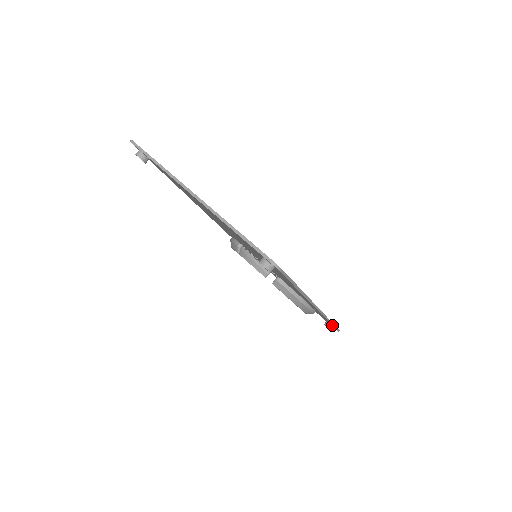
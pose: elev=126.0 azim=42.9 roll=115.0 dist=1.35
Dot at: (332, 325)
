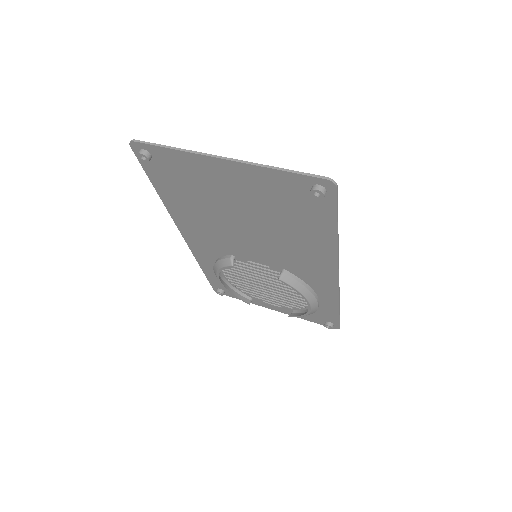
Dot at: (339, 312)
